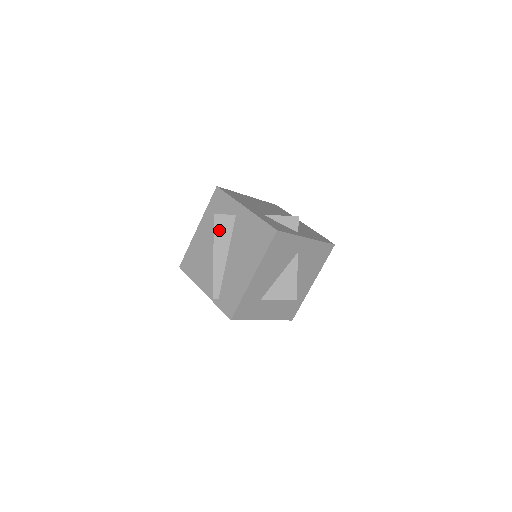
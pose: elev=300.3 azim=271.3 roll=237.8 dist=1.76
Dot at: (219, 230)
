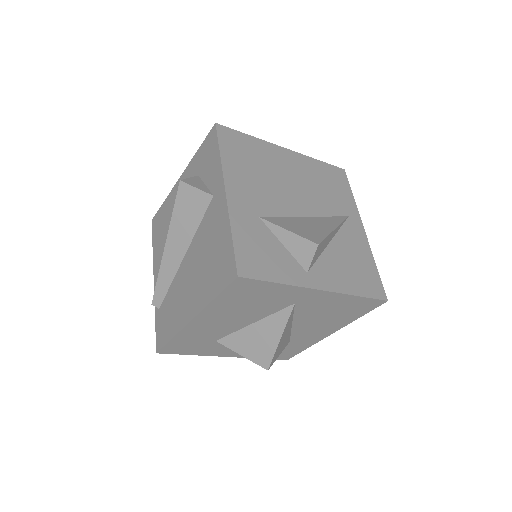
Dot at: (182, 210)
